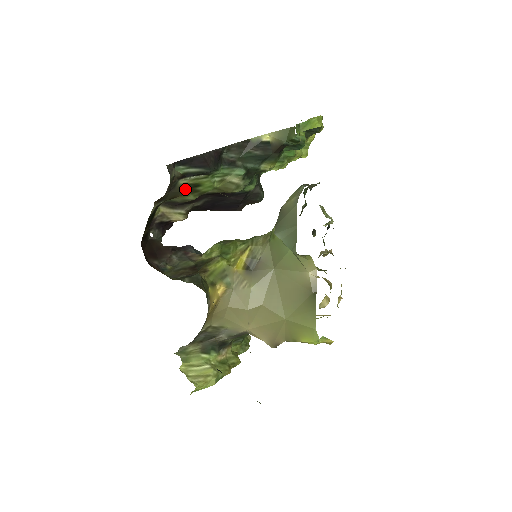
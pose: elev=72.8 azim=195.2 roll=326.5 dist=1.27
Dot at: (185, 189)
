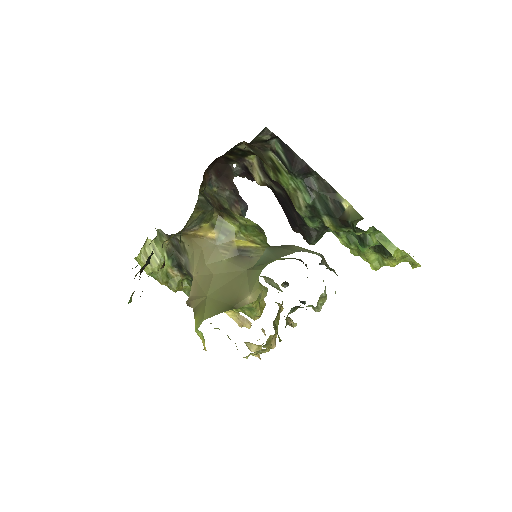
Dot at: (271, 163)
